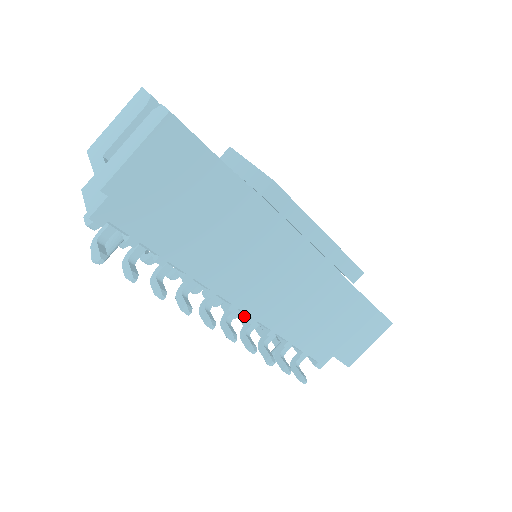
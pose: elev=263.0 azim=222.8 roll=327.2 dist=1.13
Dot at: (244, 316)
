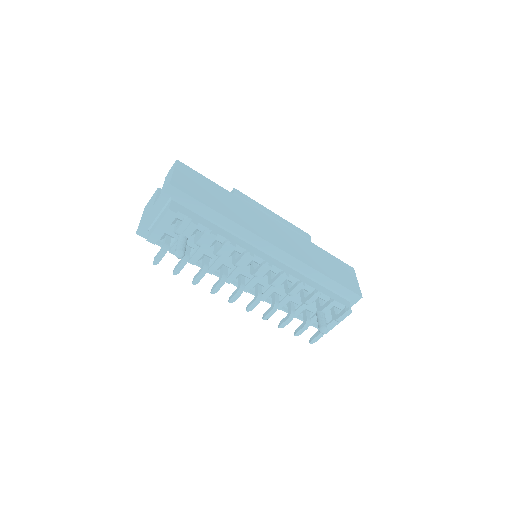
Dot at: occluded
